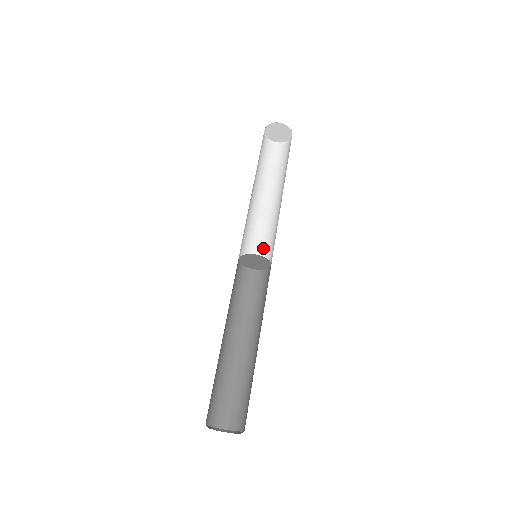
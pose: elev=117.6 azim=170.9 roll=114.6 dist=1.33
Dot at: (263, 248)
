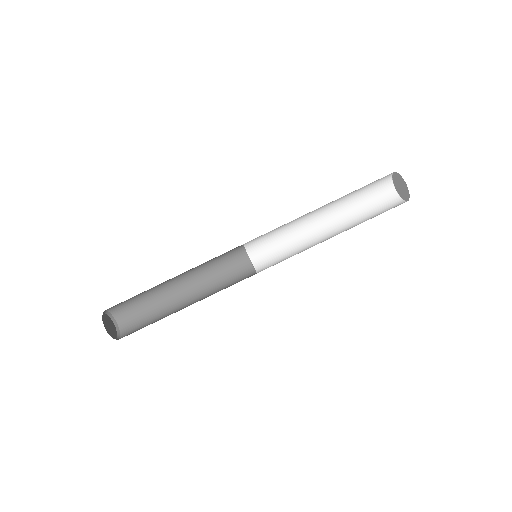
Dot at: (269, 242)
